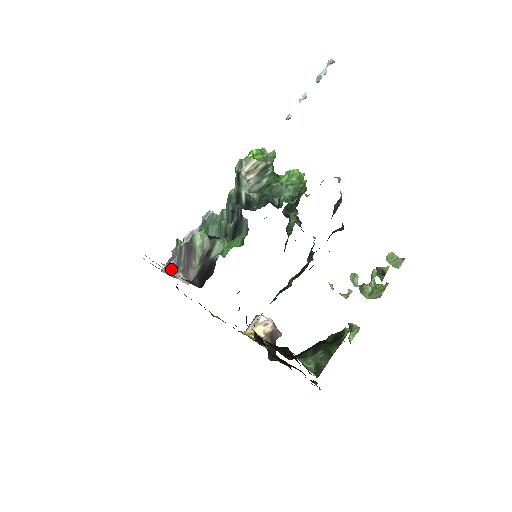
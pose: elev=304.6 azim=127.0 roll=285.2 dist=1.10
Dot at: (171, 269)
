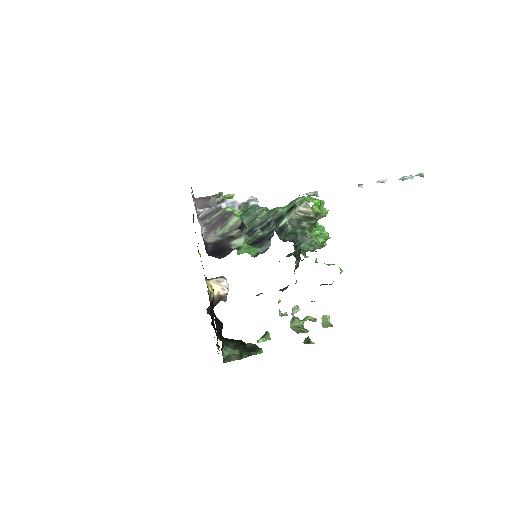
Dot at: occluded
